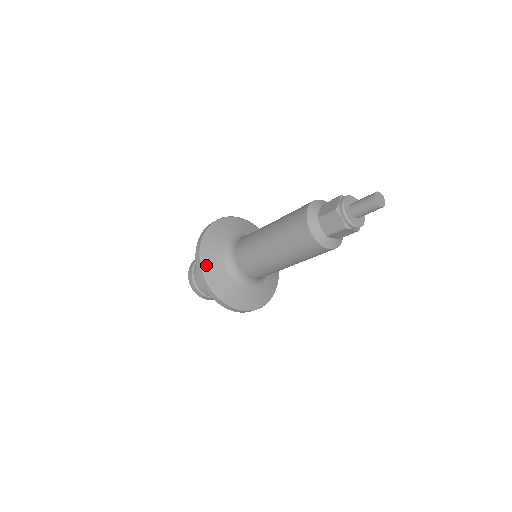
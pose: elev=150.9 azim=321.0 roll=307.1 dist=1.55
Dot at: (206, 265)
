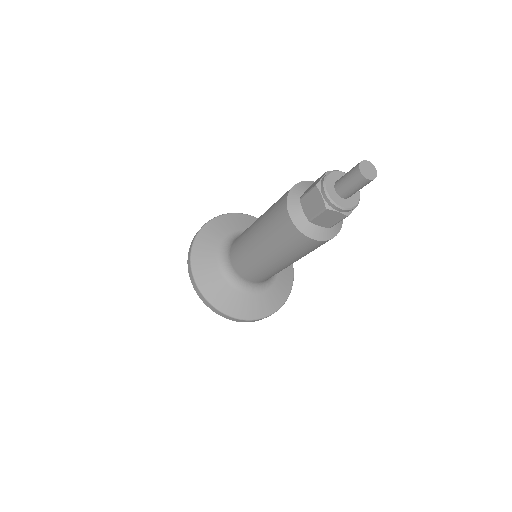
Dot at: (196, 259)
